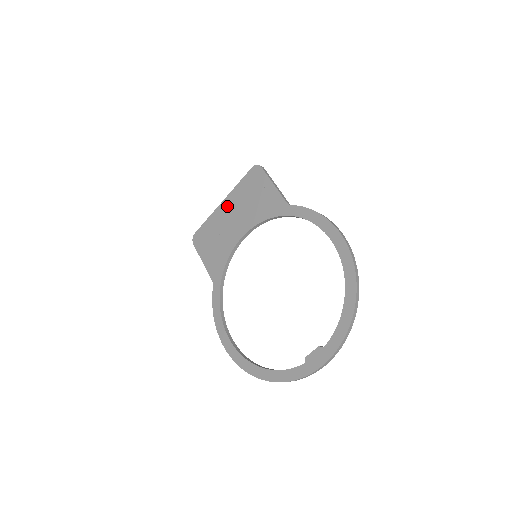
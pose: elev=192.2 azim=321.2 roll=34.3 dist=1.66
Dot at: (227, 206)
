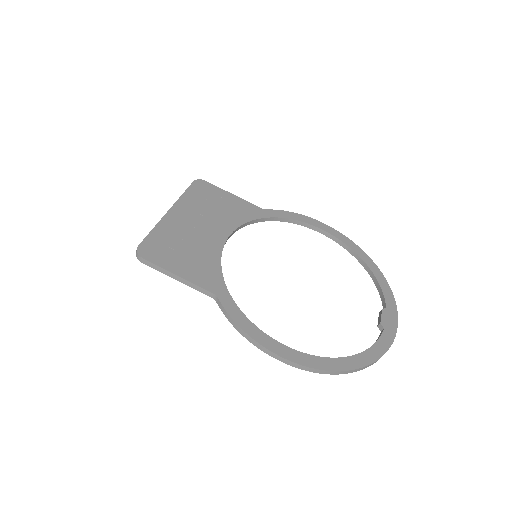
Dot at: (181, 214)
